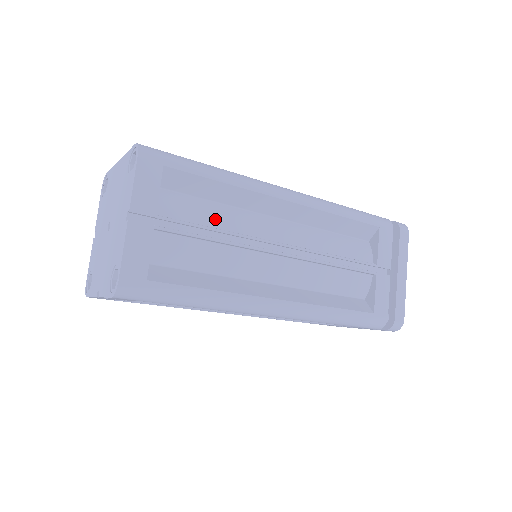
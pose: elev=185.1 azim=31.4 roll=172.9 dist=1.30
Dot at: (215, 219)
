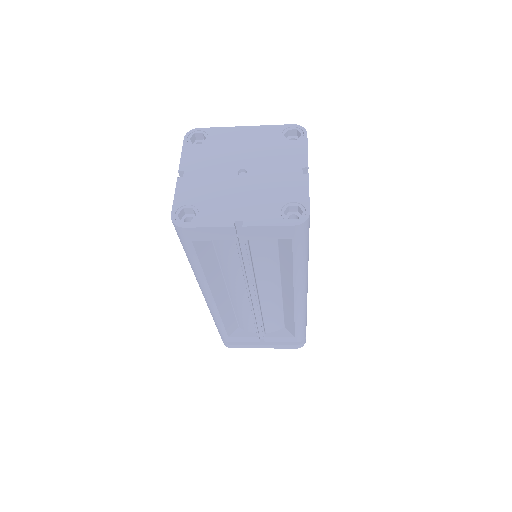
Dot at: occluded
